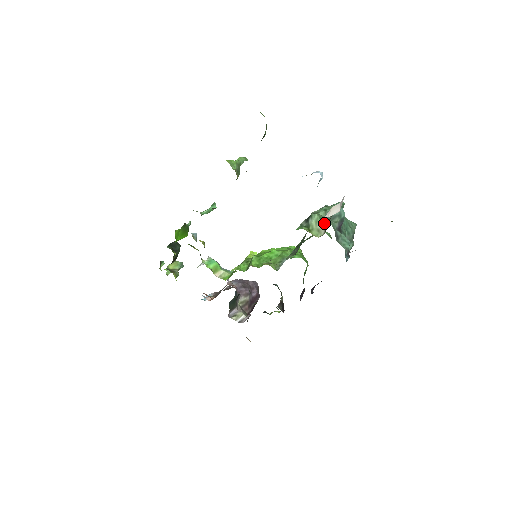
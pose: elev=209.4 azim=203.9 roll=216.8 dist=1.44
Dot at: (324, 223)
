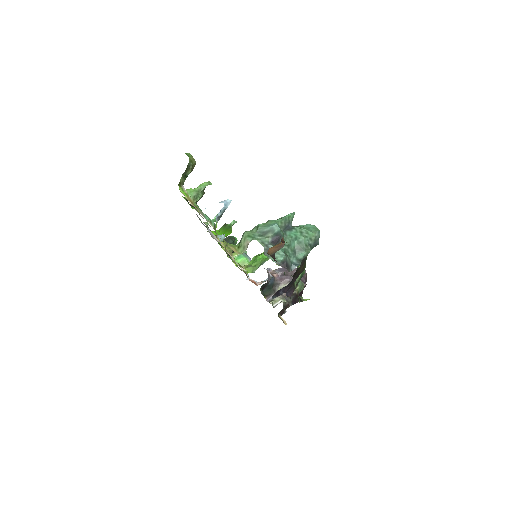
Dot at: (250, 240)
